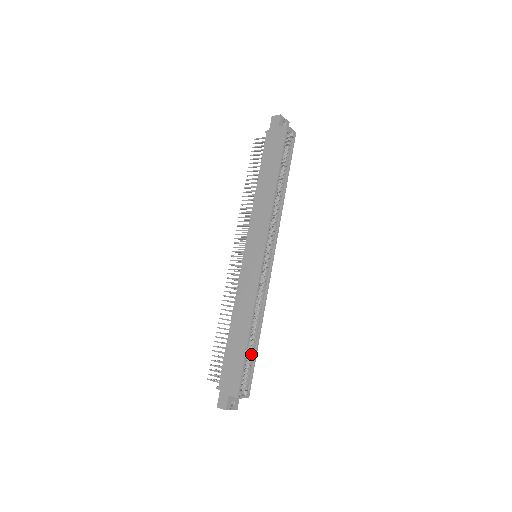
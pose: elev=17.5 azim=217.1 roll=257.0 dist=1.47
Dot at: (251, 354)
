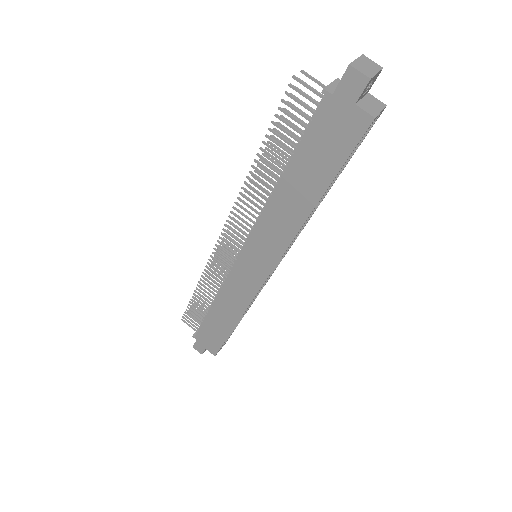
Dot at: occluded
